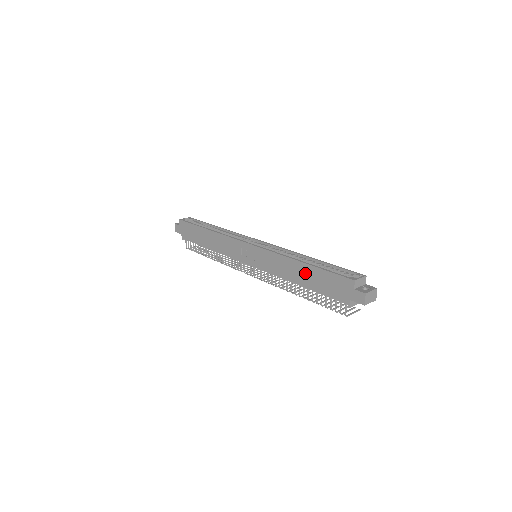
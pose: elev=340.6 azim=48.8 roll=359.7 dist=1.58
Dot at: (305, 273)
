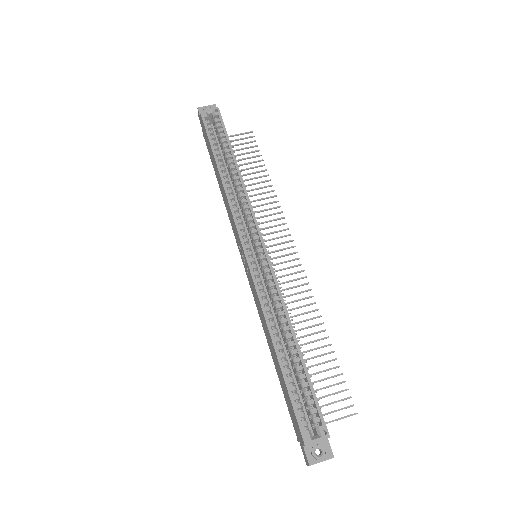
Dot at: (276, 360)
